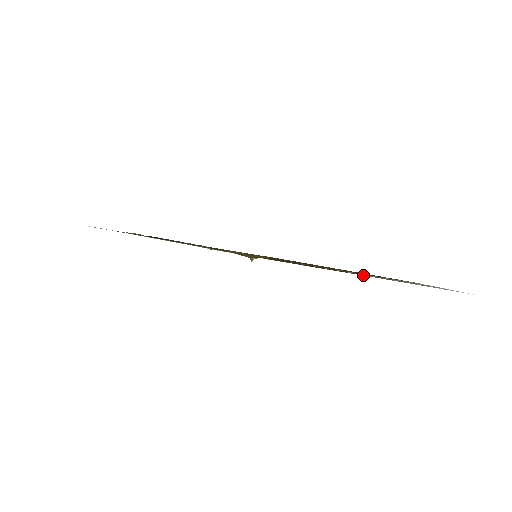
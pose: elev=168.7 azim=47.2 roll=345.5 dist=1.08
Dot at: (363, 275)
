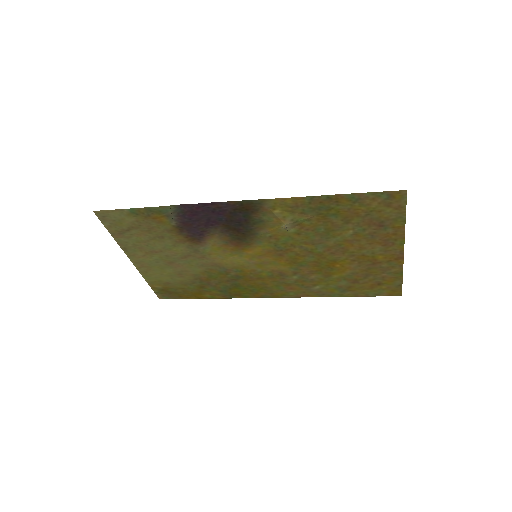
Dot at: (319, 295)
